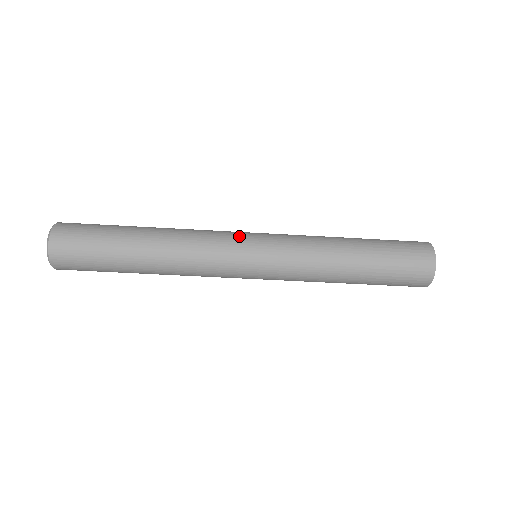
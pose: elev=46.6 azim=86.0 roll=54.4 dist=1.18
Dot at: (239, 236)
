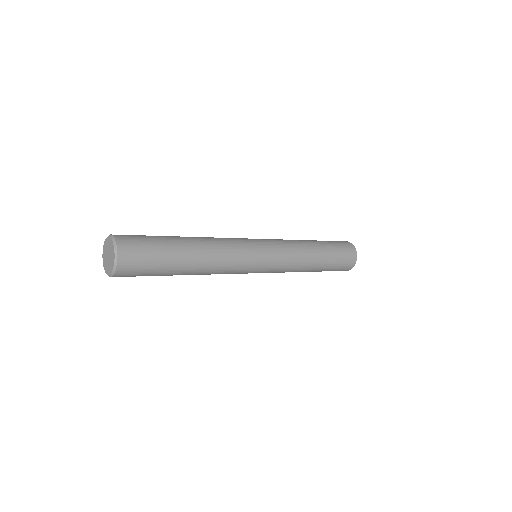
Dot at: (252, 268)
